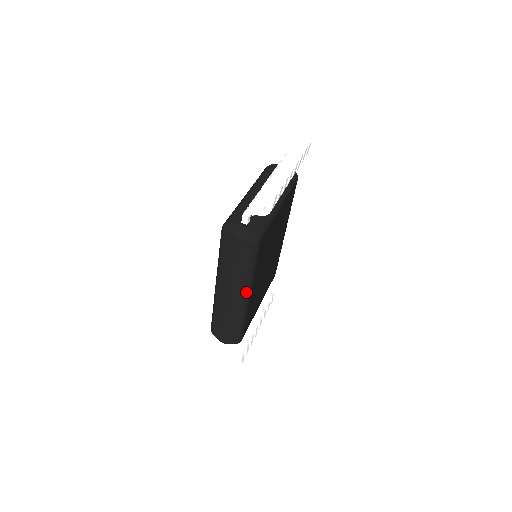
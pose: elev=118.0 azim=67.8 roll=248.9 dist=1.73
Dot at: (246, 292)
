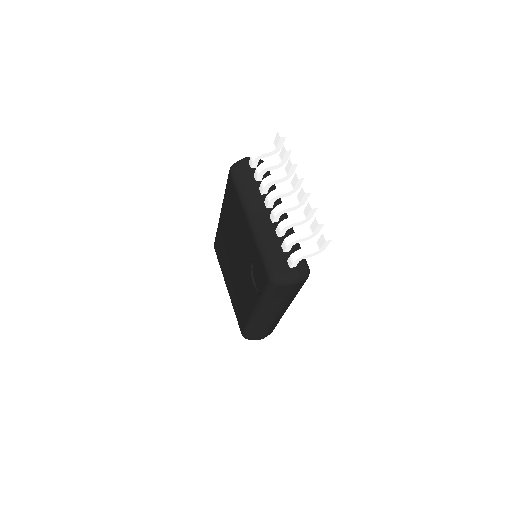
Dot at: (289, 305)
